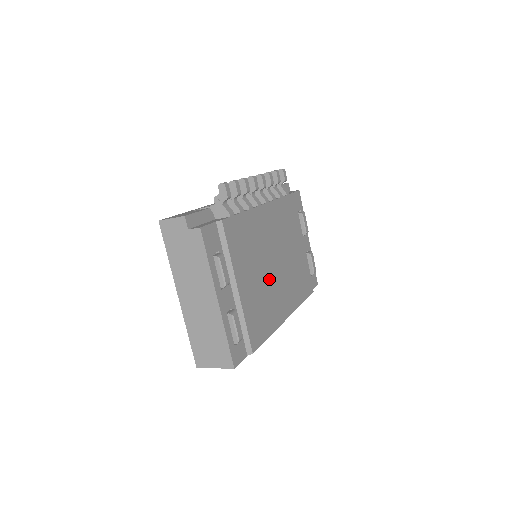
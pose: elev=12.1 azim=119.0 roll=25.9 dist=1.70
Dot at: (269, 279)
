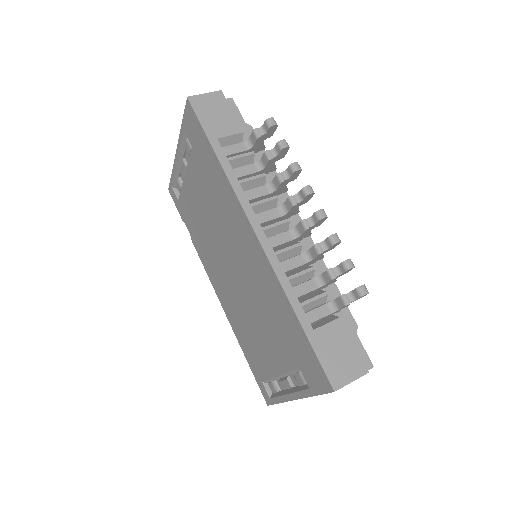
Dot at: occluded
